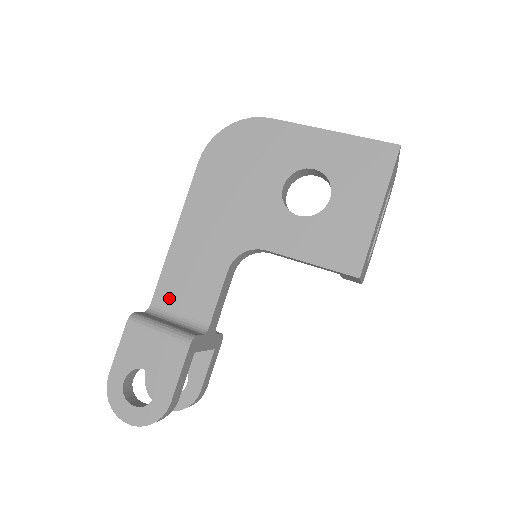
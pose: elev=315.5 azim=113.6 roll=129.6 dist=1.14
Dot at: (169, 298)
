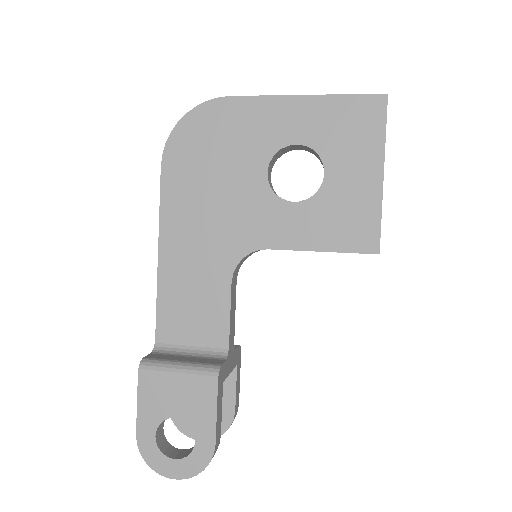
Dot at: (174, 329)
